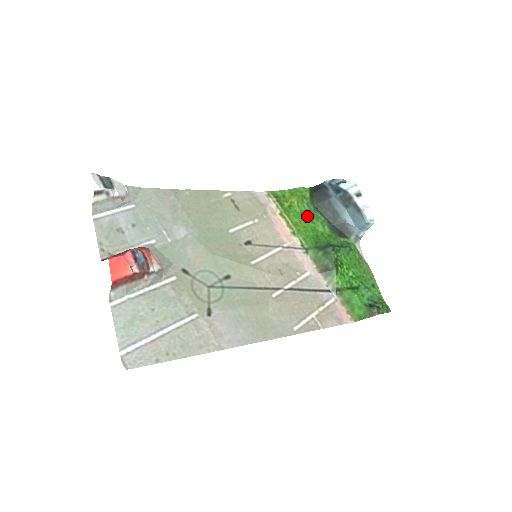
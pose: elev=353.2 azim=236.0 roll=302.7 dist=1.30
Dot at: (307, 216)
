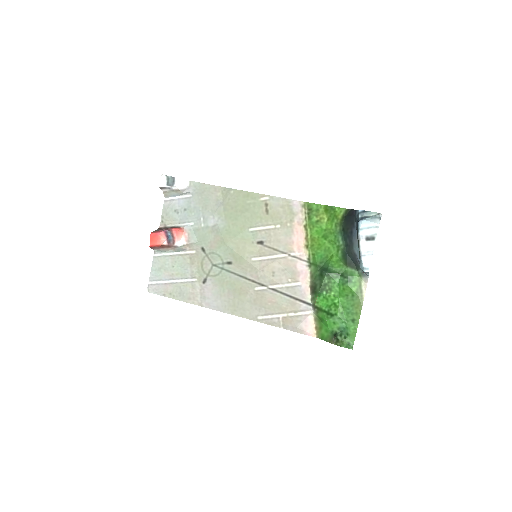
Dot at: (328, 235)
